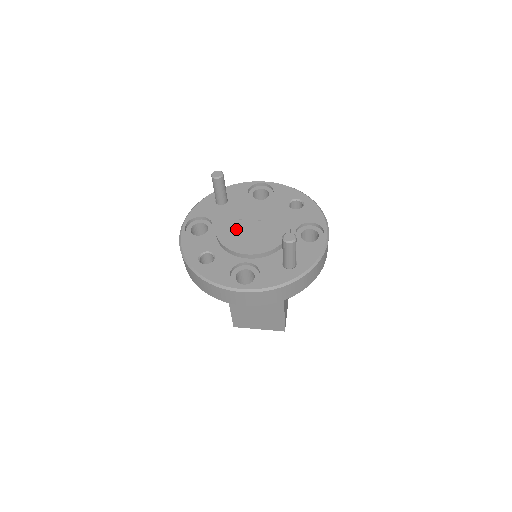
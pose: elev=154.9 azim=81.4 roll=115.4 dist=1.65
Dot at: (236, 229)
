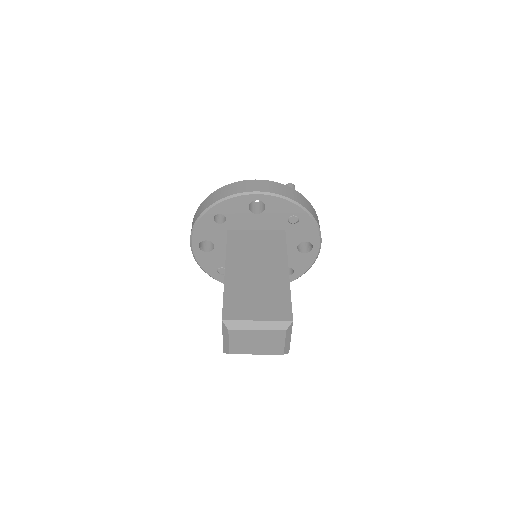
Dot at: occluded
